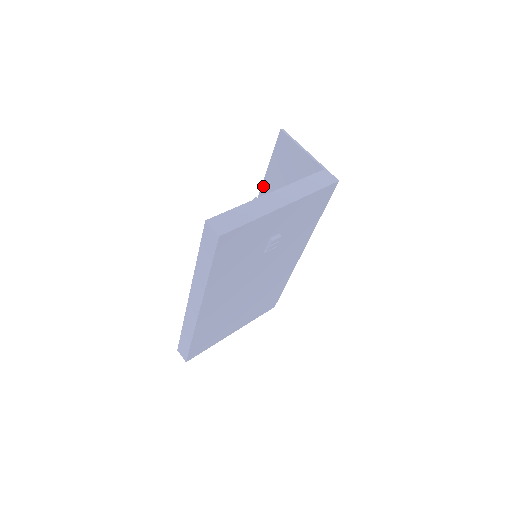
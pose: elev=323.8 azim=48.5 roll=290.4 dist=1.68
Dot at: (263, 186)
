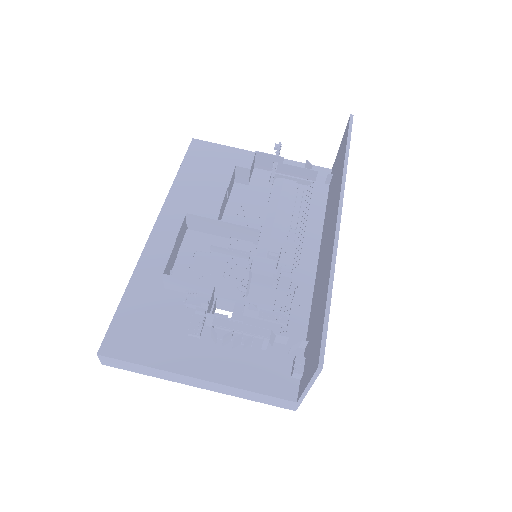
Dot at: (331, 259)
